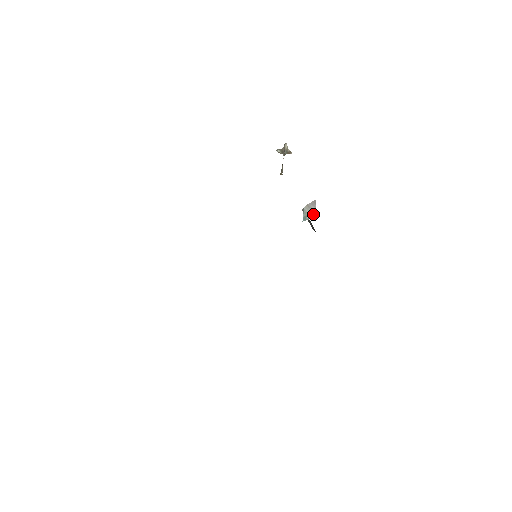
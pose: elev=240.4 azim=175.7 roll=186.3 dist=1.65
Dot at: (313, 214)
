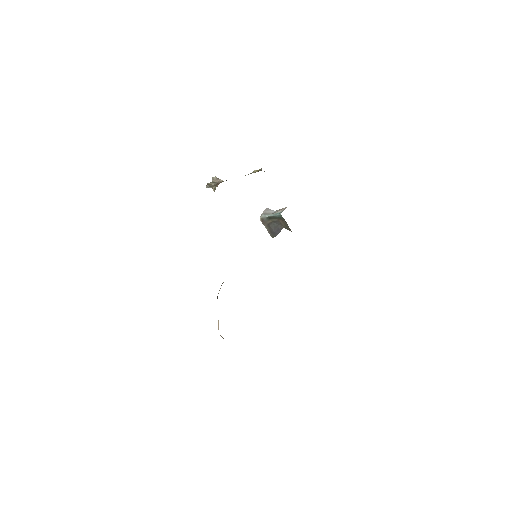
Dot at: (281, 209)
